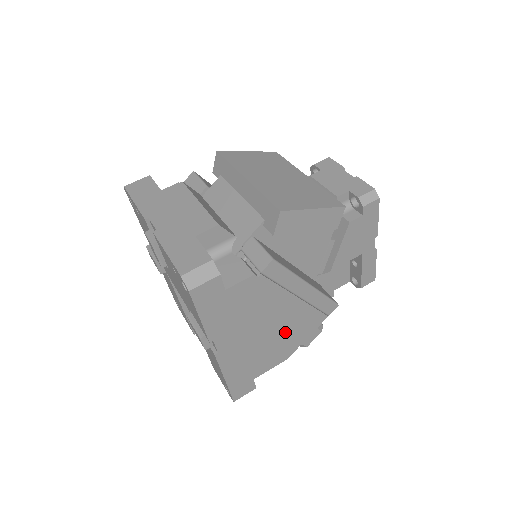
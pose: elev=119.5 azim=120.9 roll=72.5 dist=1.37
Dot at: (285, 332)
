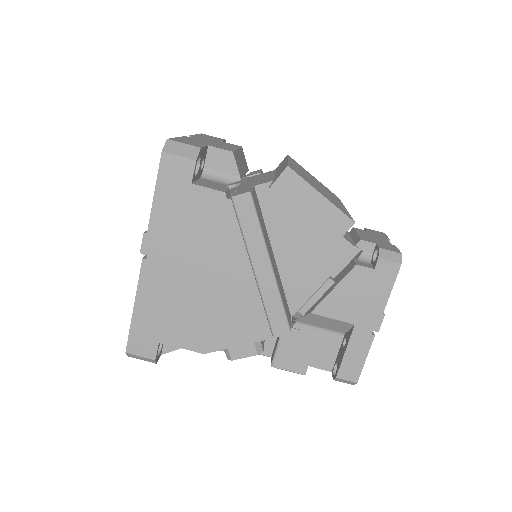
Dot at: (220, 308)
